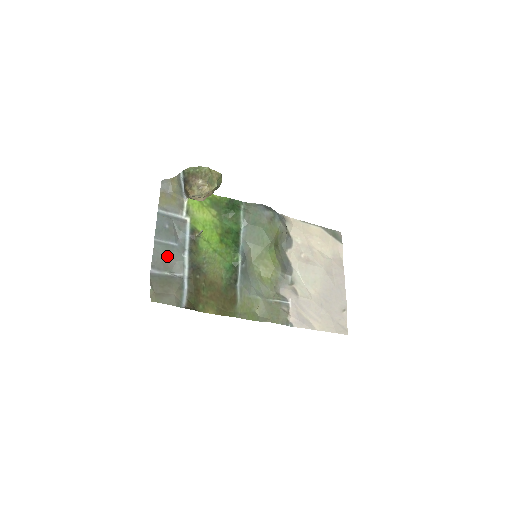
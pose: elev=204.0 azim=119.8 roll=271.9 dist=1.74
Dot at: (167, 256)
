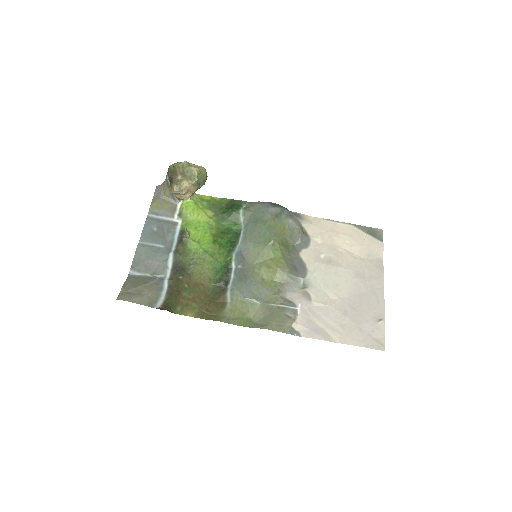
Dot at: (150, 258)
